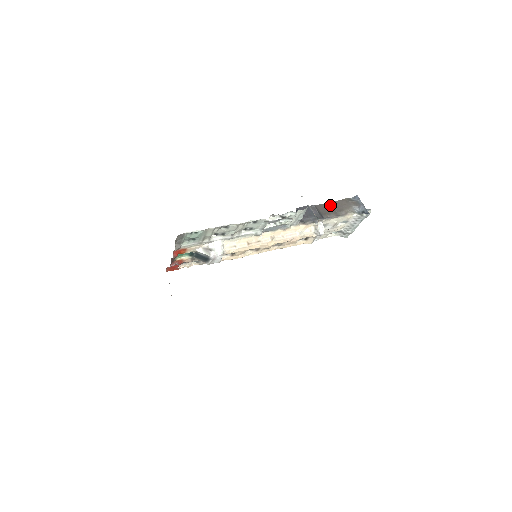
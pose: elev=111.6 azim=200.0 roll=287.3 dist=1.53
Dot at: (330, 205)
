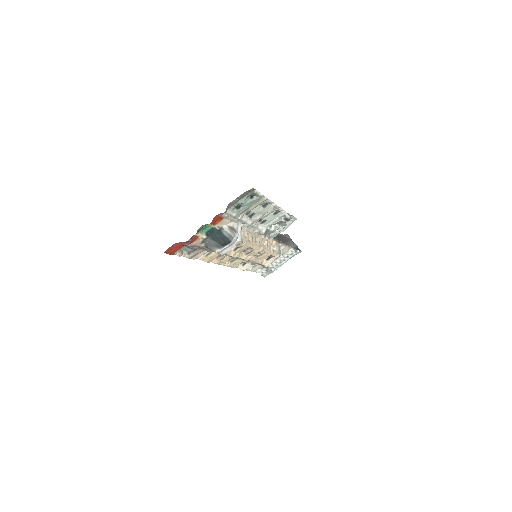
Dot at: occluded
